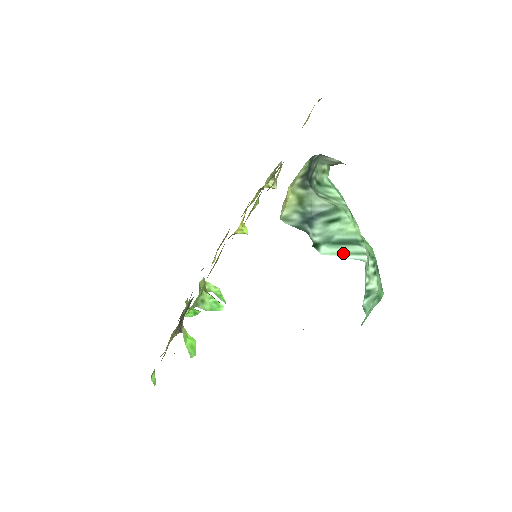
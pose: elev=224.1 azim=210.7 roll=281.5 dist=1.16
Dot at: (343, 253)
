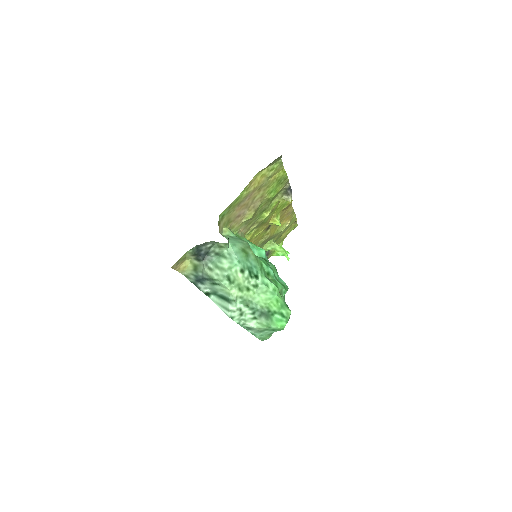
Dot at: (220, 304)
